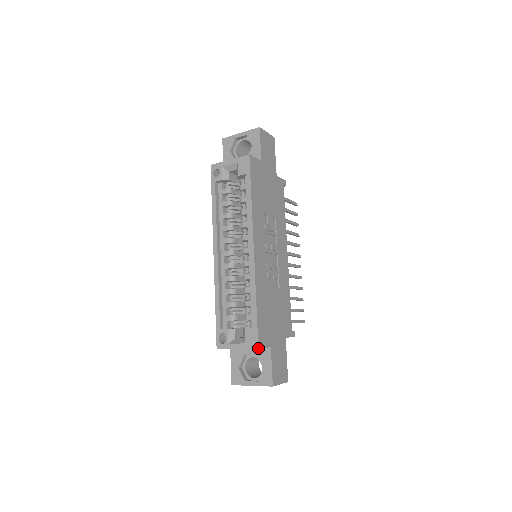
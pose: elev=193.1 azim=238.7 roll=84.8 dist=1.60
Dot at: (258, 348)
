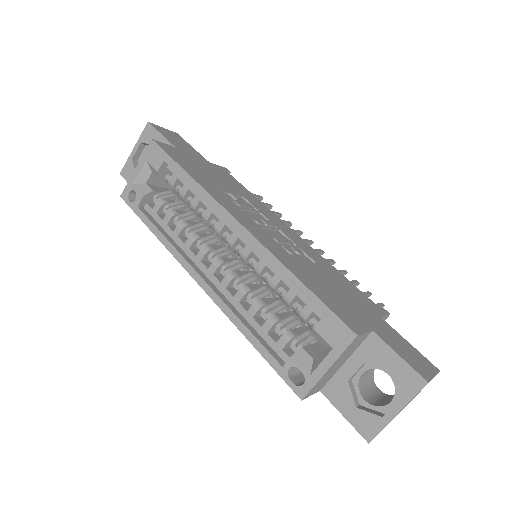
Dot at: (356, 335)
